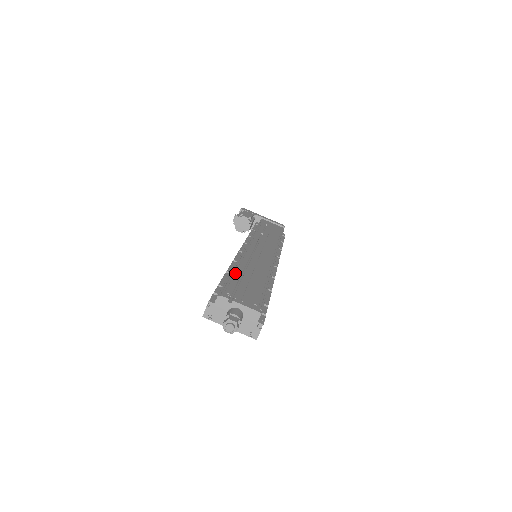
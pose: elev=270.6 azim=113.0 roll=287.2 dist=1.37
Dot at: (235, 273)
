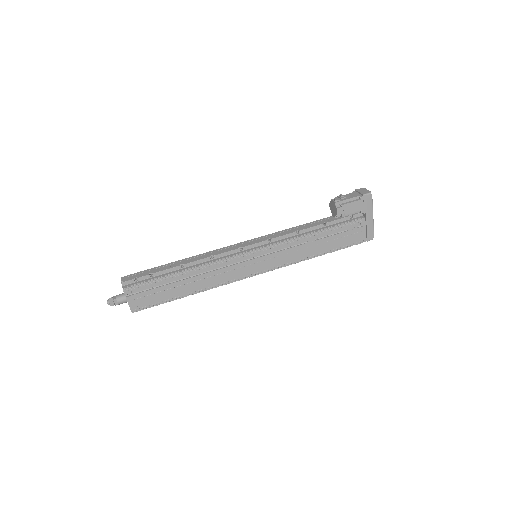
Dot at: (171, 278)
